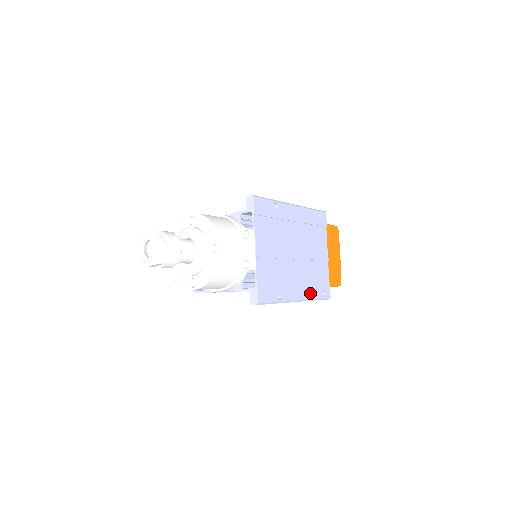
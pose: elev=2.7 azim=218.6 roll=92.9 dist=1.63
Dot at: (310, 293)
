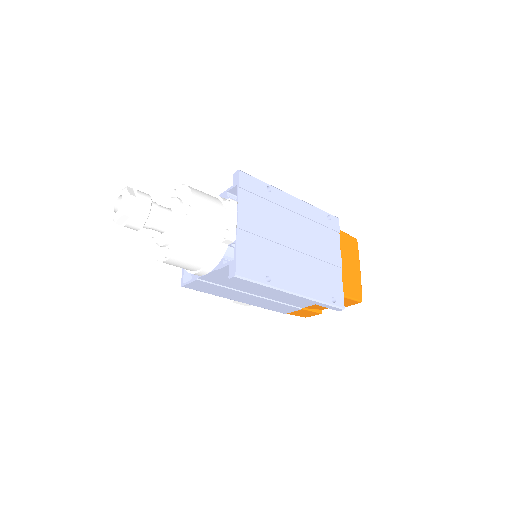
Dot at: (313, 292)
